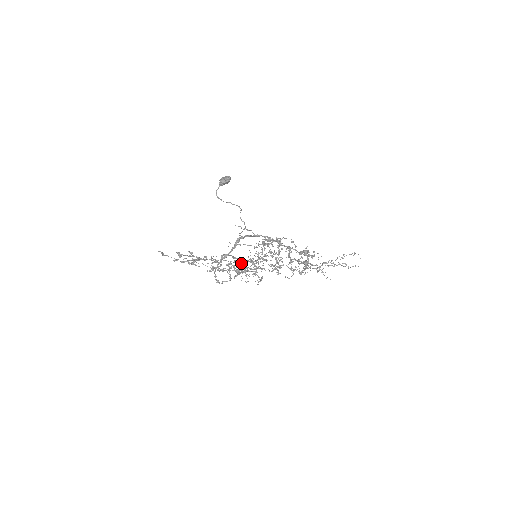
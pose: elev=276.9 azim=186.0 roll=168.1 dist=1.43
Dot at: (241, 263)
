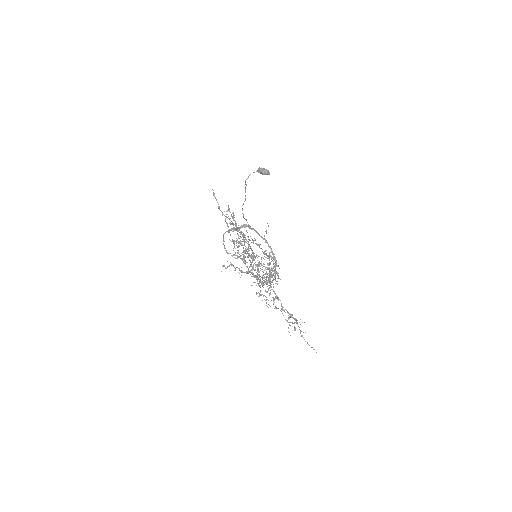
Dot at: occluded
